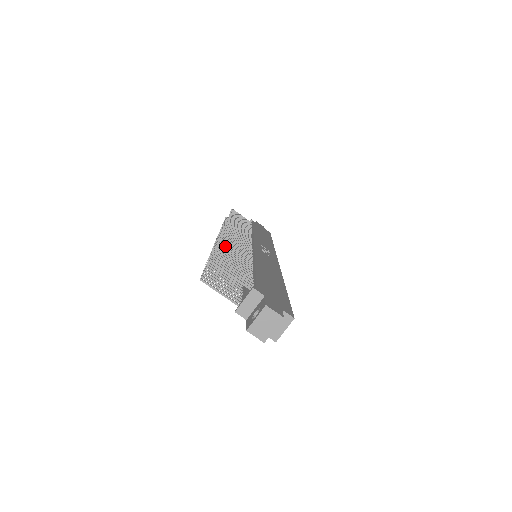
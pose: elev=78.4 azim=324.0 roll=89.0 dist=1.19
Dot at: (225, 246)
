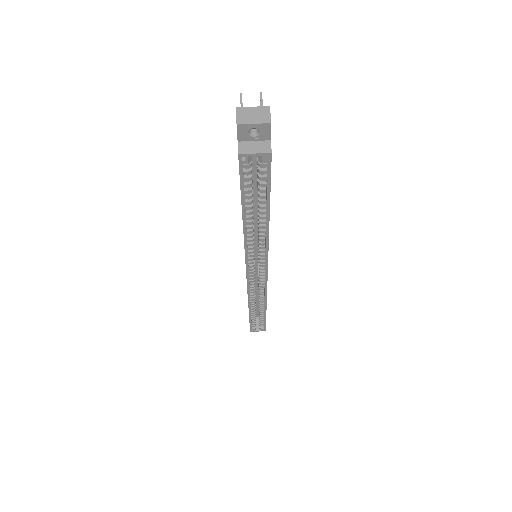
Dot at: occluded
